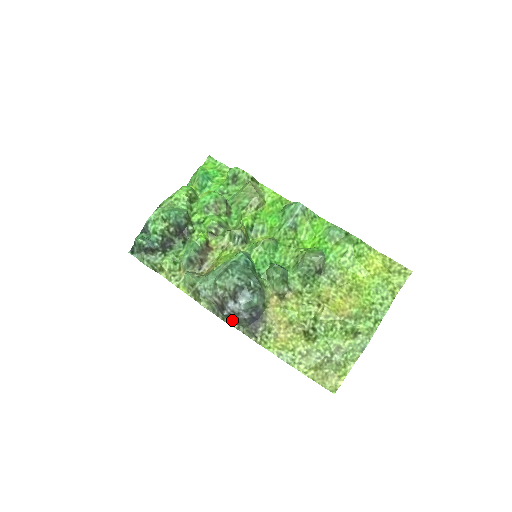
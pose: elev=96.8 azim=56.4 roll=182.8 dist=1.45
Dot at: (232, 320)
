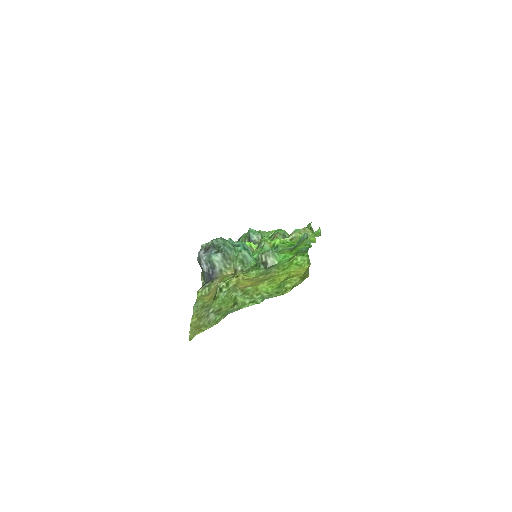
Dot at: occluded
